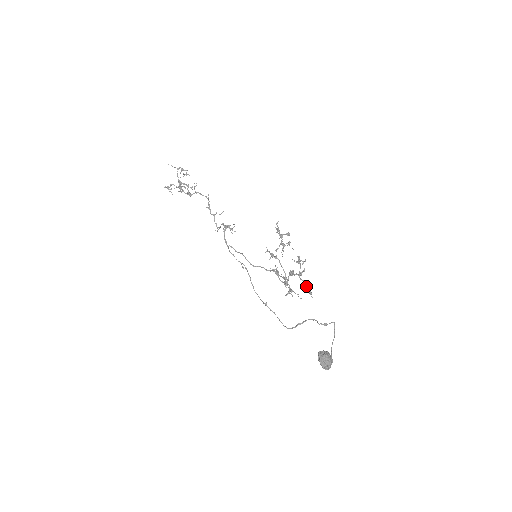
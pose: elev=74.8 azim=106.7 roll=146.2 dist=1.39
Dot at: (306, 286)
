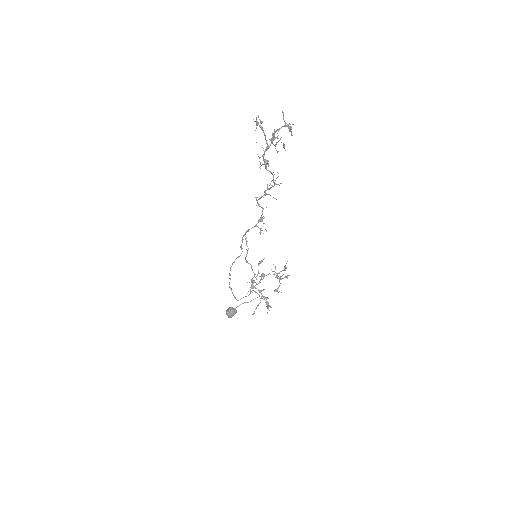
Dot at: occluded
